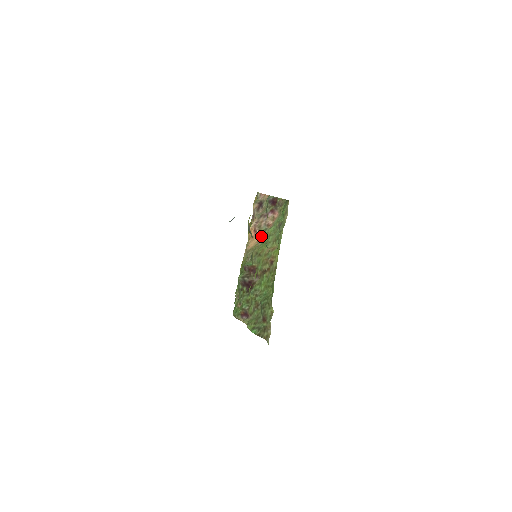
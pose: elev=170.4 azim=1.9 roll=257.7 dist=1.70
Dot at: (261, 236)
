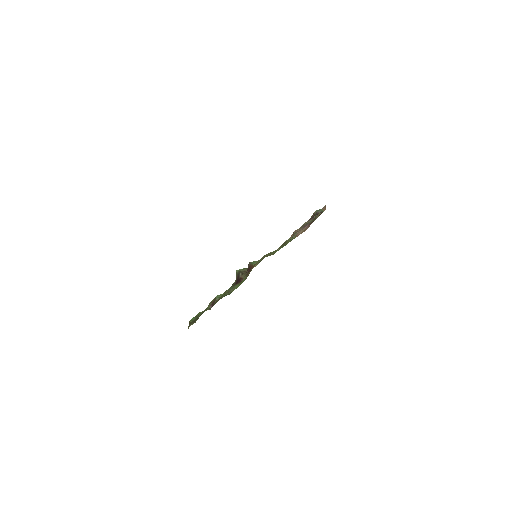
Dot at: (283, 243)
